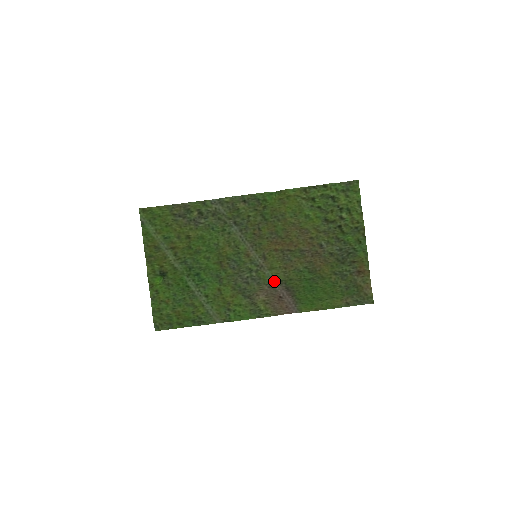
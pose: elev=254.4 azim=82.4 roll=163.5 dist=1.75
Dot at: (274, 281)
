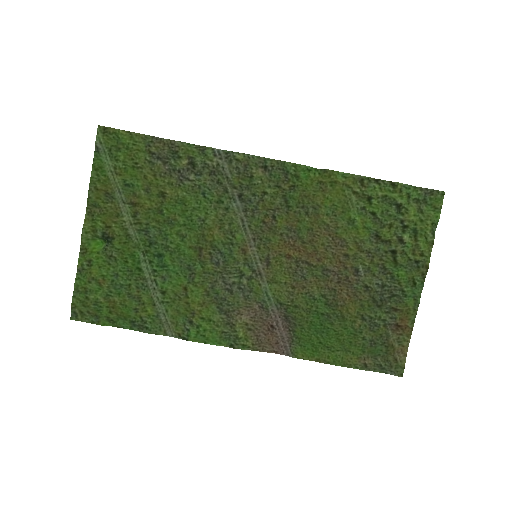
Dot at: (271, 301)
